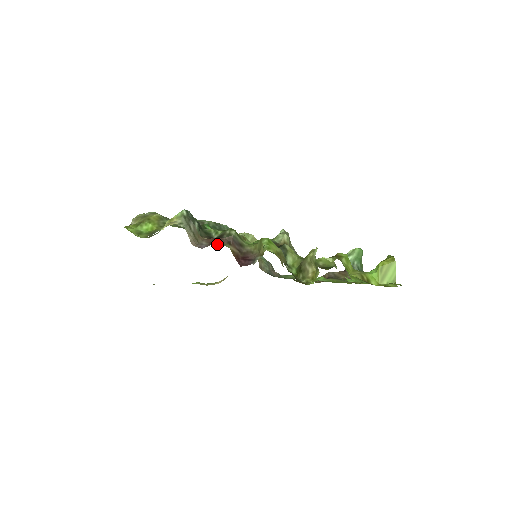
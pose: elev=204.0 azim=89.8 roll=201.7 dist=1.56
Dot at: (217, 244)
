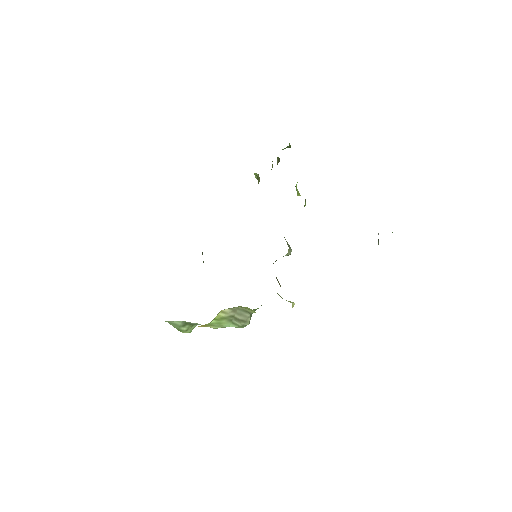
Dot at: occluded
